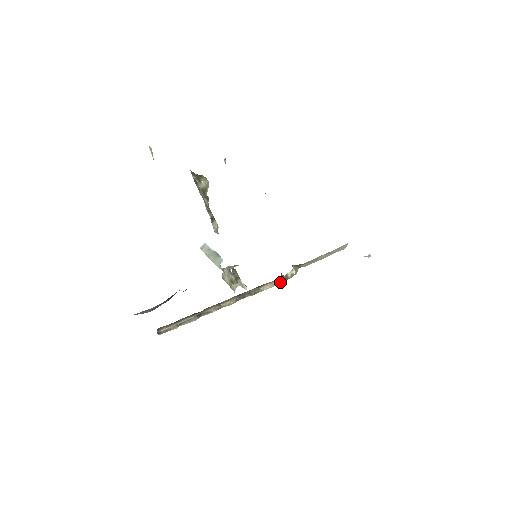
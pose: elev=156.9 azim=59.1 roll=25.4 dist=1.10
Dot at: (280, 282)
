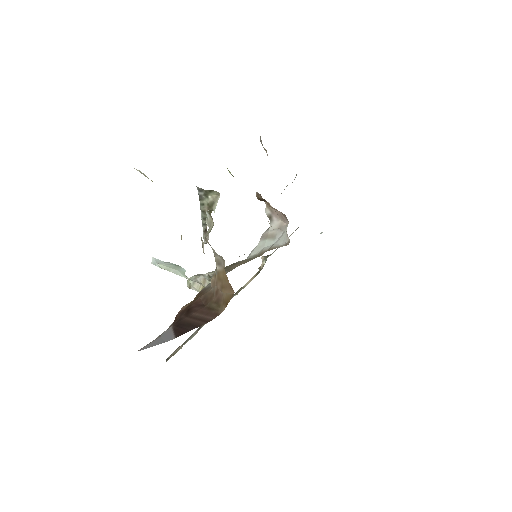
Dot at: (256, 275)
